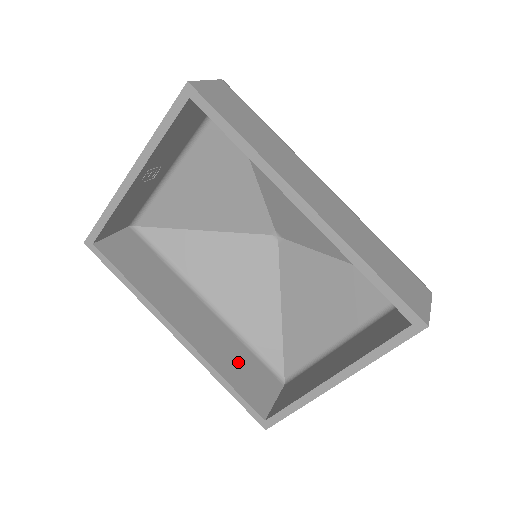
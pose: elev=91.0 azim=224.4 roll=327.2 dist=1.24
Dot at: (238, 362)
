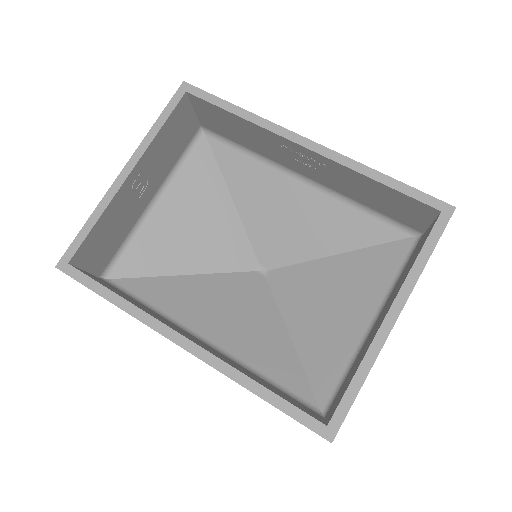
Dot at: (263, 383)
